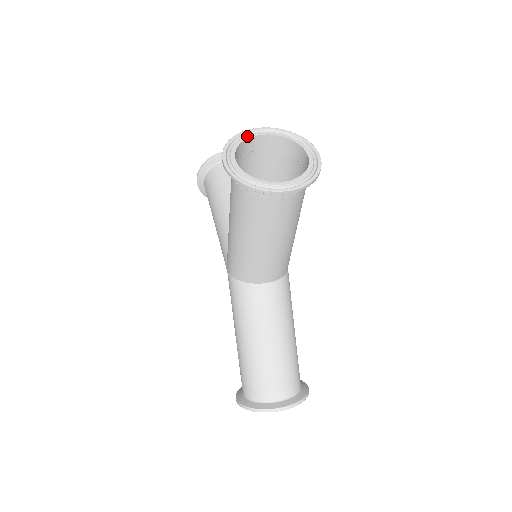
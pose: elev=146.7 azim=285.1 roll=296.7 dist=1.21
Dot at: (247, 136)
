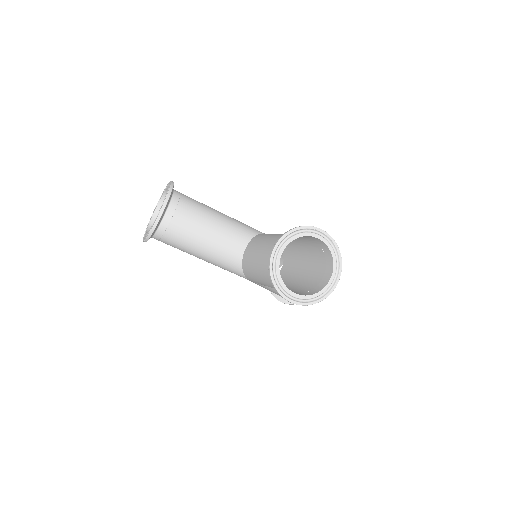
Dot at: (277, 267)
